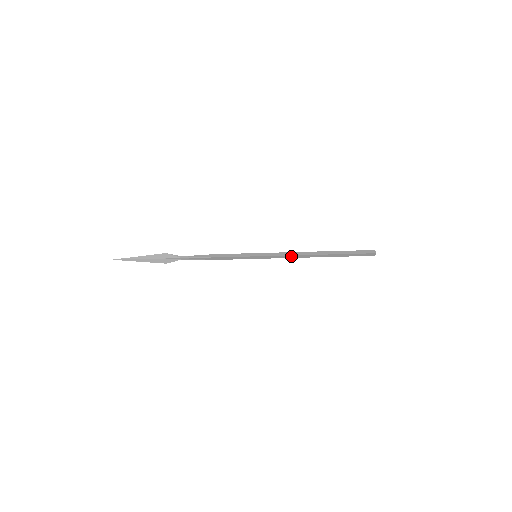
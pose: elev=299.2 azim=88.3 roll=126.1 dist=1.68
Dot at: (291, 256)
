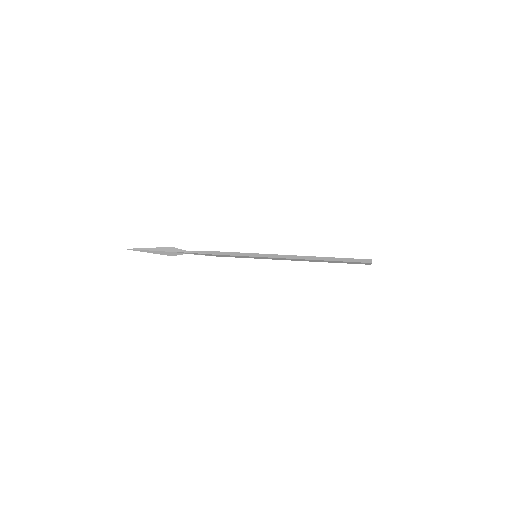
Dot at: (289, 259)
